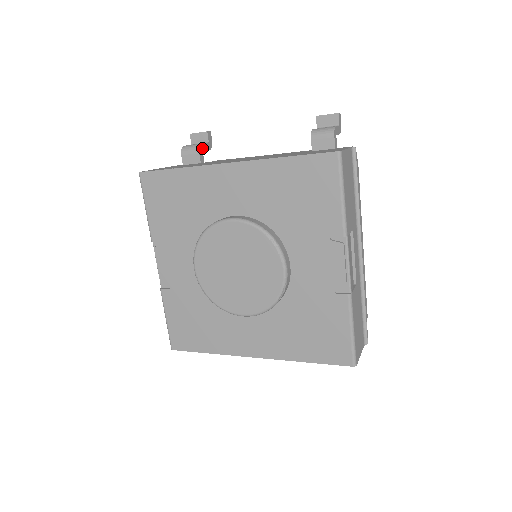
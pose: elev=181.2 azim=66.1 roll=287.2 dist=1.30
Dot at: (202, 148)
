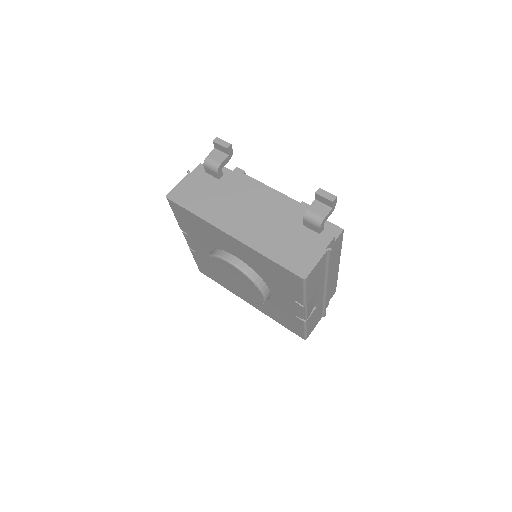
Dot at: (221, 167)
